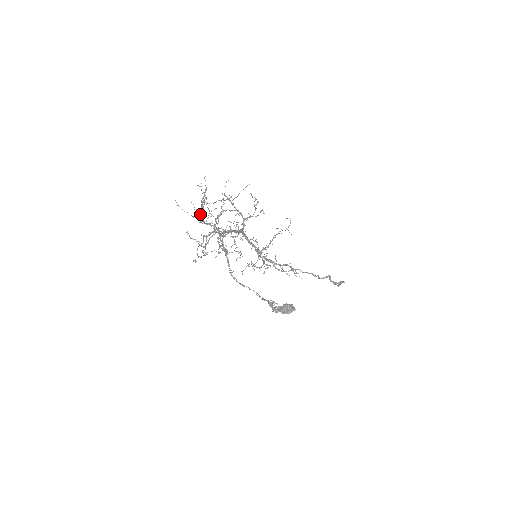
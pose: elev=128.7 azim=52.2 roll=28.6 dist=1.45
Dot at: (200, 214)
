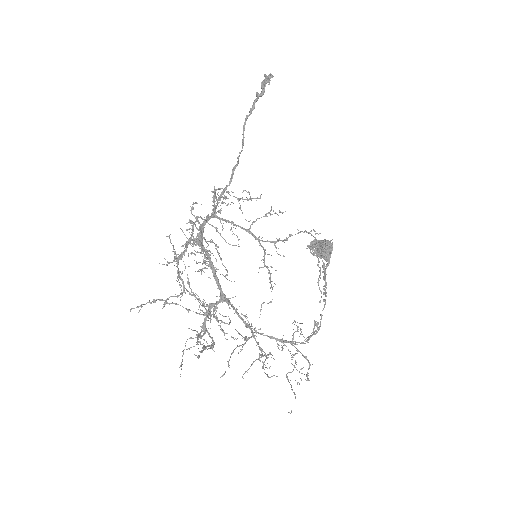
Dot at: occluded
